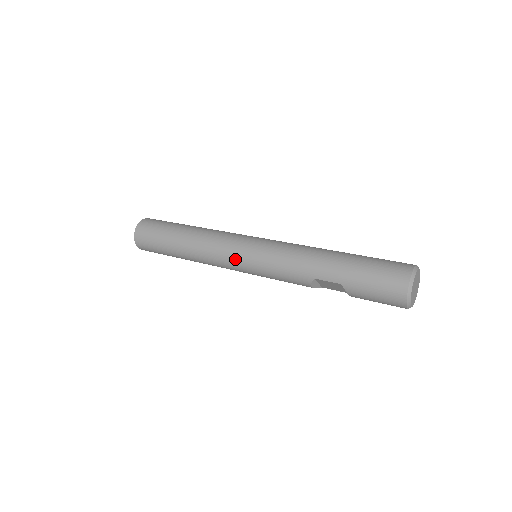
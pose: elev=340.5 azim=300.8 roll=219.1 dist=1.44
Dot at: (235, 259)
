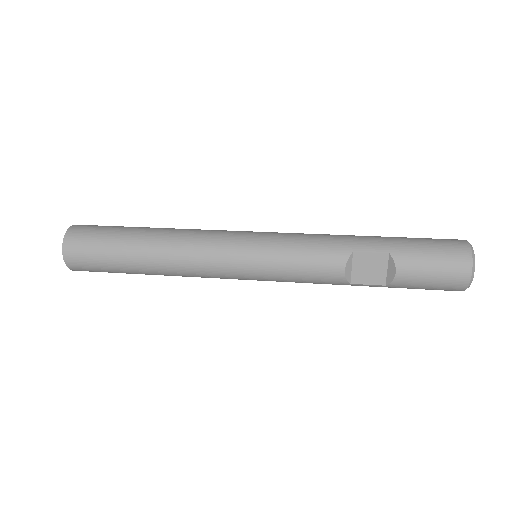
Dot at: (237, 243)
